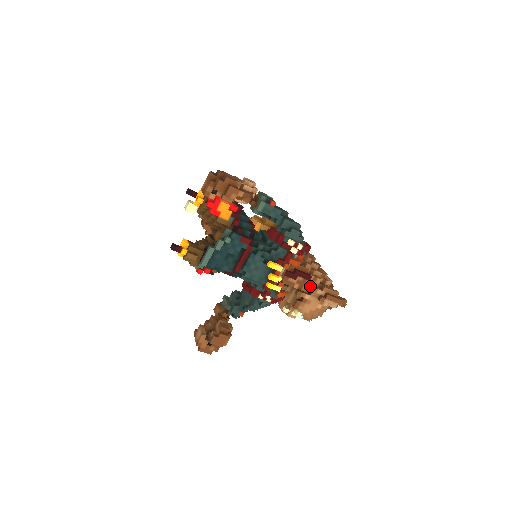
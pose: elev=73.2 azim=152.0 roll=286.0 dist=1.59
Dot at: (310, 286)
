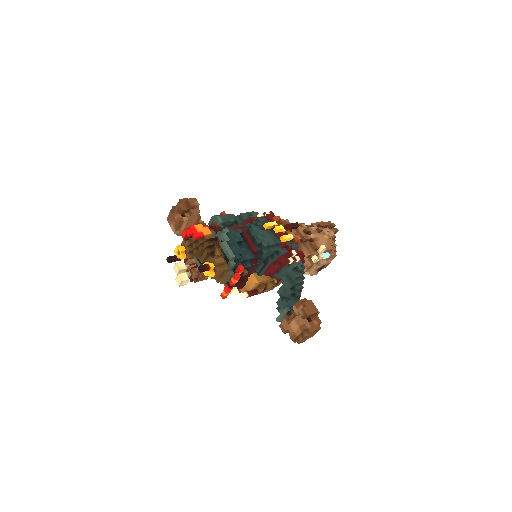
Dot at: (304, 229)
